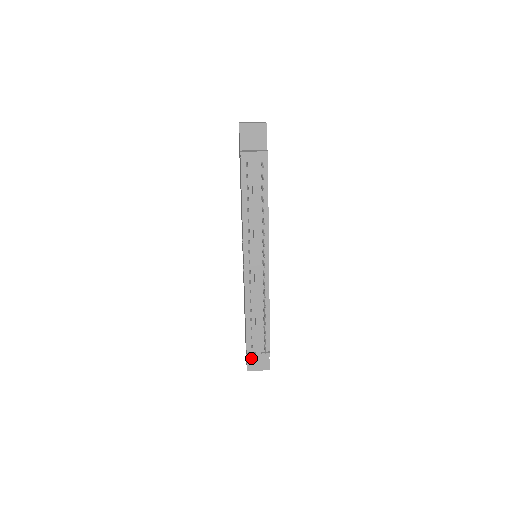
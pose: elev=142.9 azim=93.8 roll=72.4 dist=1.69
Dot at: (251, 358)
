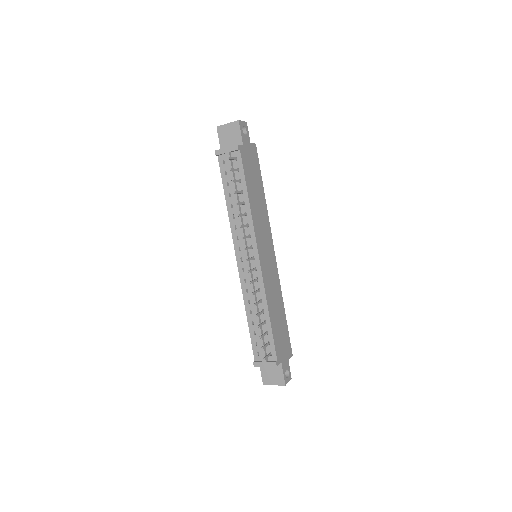
Dot at: (265, 370)
